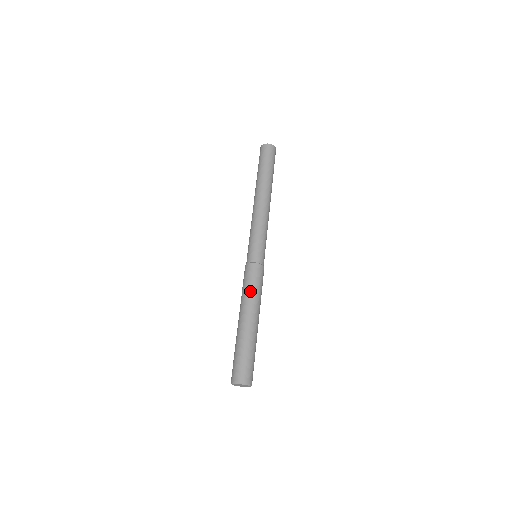
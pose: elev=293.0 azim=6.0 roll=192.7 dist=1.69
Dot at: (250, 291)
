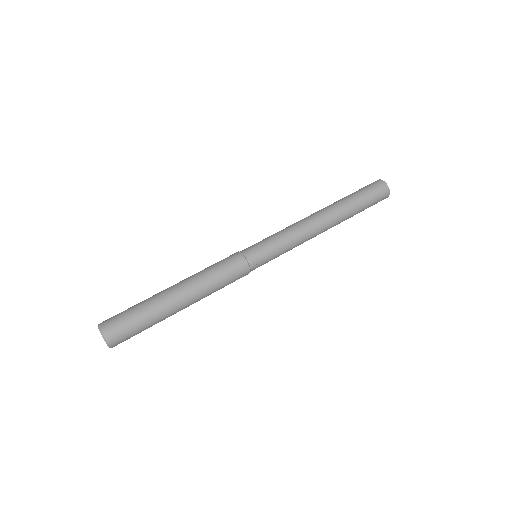
Dot at: (214, 280)
